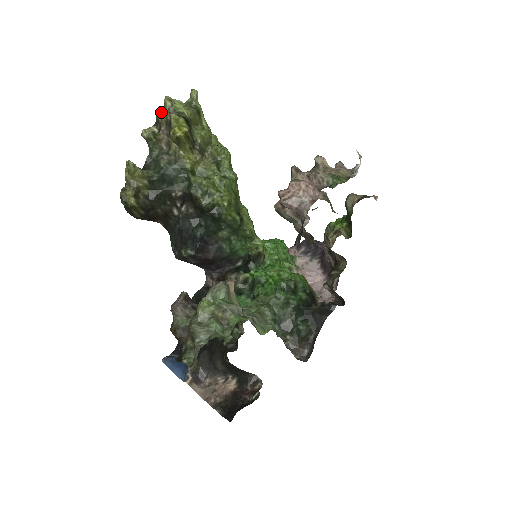
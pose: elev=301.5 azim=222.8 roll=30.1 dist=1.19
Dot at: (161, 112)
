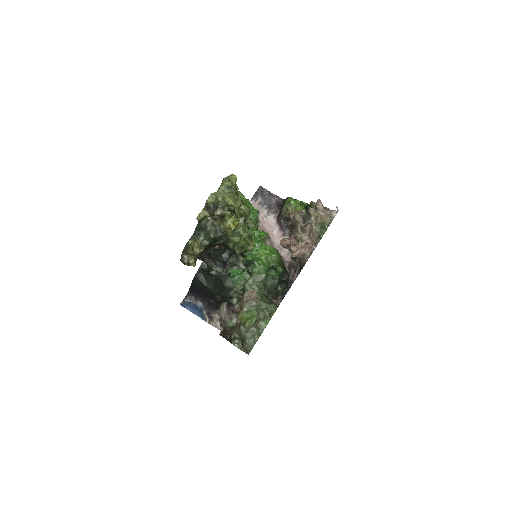
Dot at: (212, 202)
